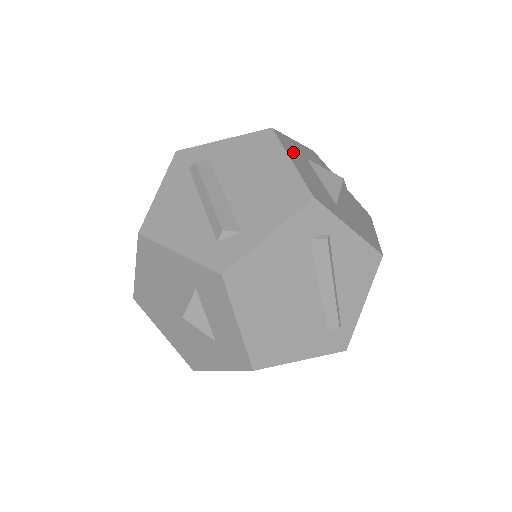
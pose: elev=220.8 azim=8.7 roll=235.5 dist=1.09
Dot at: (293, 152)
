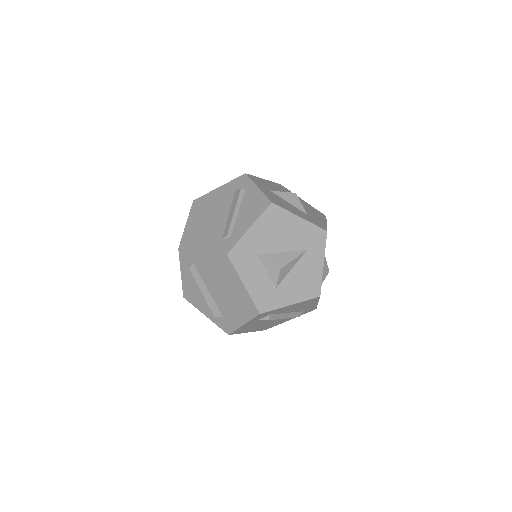
Dot at: (279, 187)
